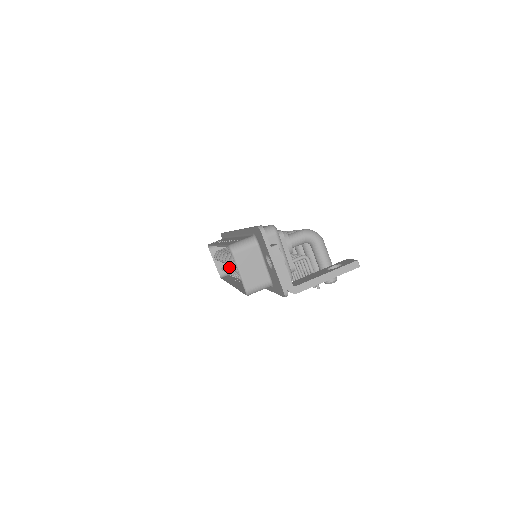
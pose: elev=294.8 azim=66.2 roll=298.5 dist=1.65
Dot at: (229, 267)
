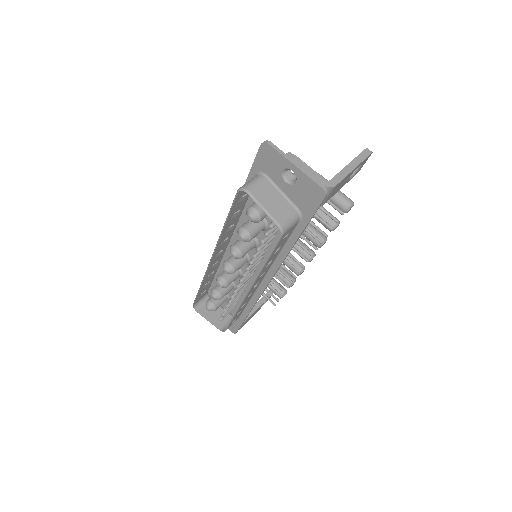
Dot at: occluded
